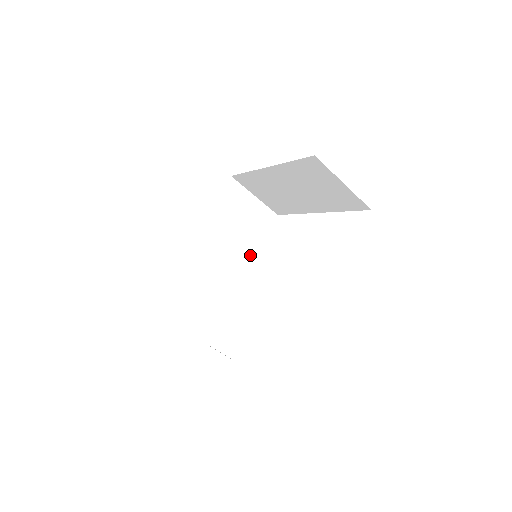
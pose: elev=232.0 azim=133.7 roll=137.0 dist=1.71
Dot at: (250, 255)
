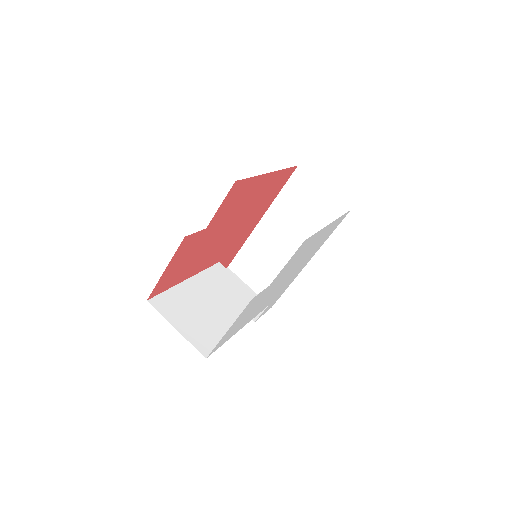
Dot at: (248, 303)
